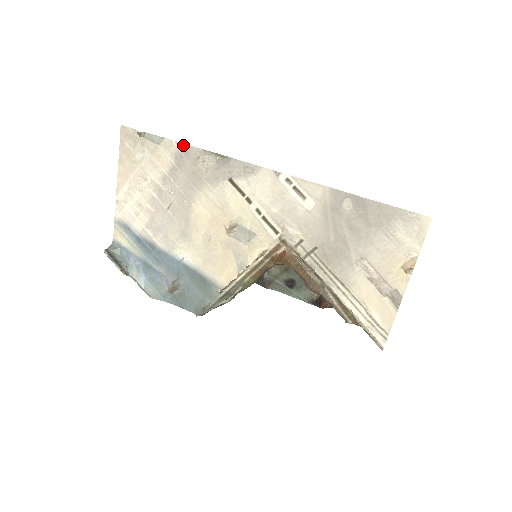
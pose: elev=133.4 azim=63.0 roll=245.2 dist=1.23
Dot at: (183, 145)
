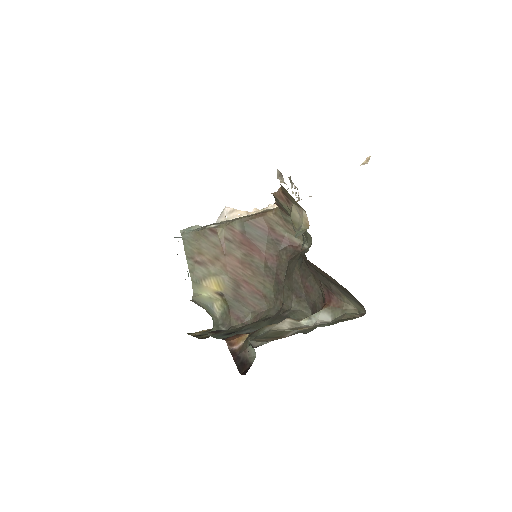
Dot at: occluded
